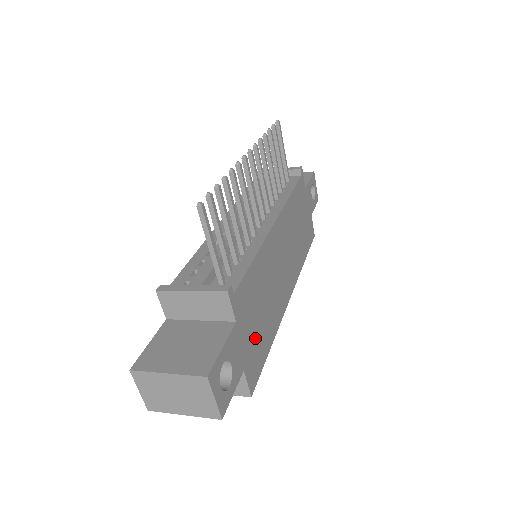
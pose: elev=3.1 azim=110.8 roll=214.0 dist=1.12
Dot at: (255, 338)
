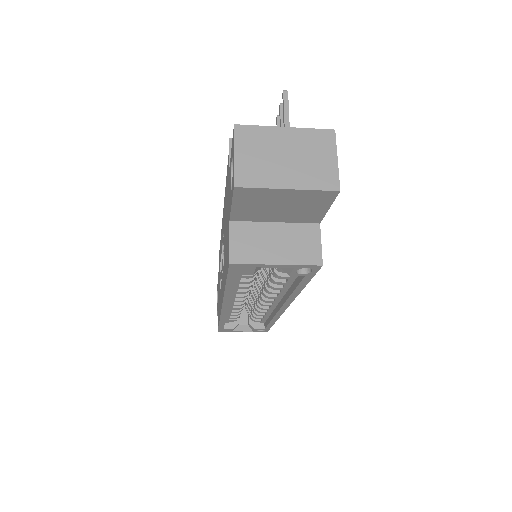
Dot at: occluded
